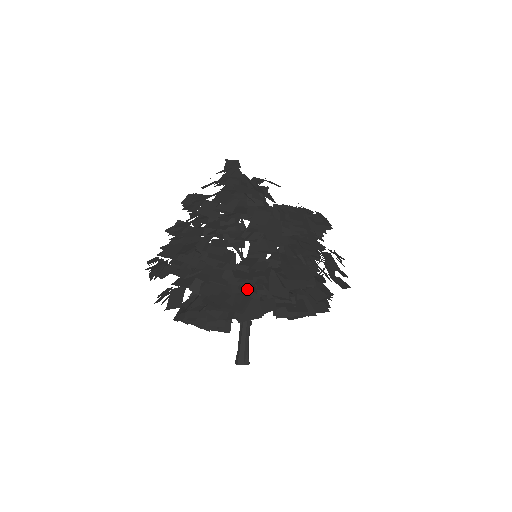
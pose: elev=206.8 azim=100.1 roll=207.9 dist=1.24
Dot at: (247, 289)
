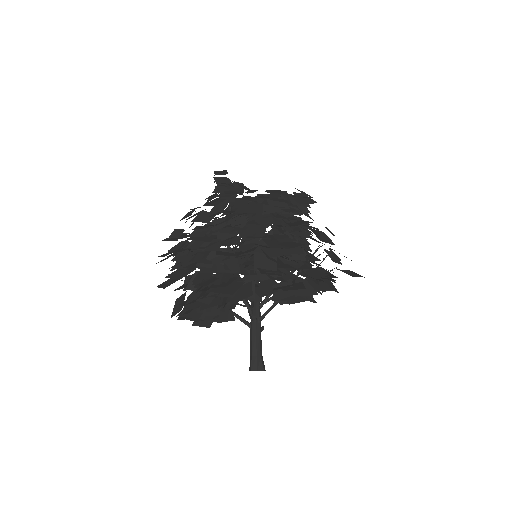
Dot at: (235, 269)
